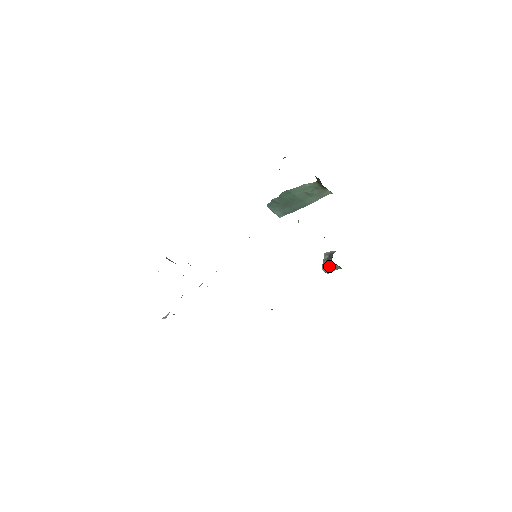
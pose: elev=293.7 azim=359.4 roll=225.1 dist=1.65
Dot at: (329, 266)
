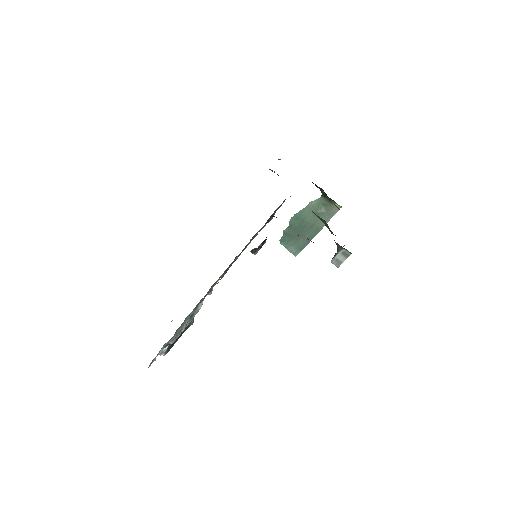
Dot at: (337, 255)
